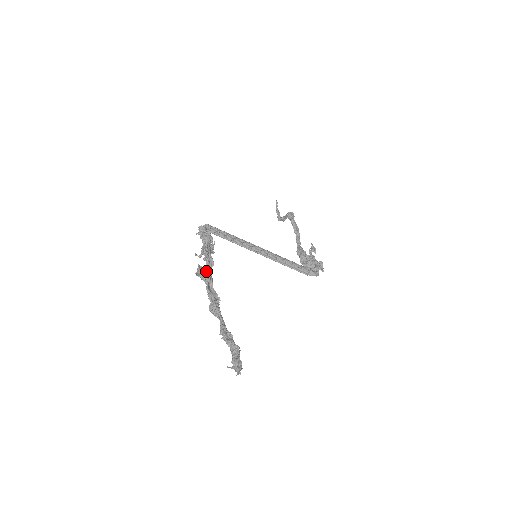
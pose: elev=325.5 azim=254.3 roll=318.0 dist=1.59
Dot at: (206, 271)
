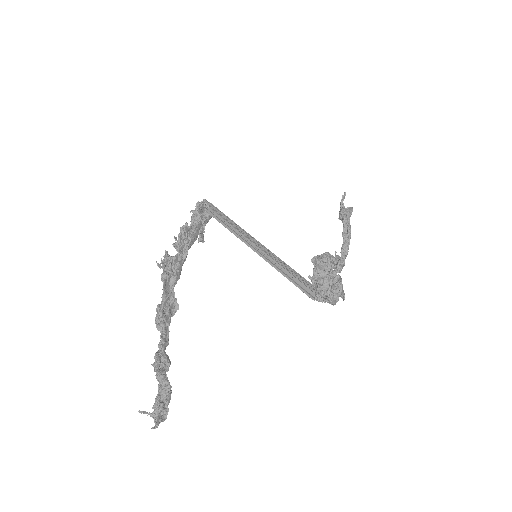
Dot at: (170, 262)
